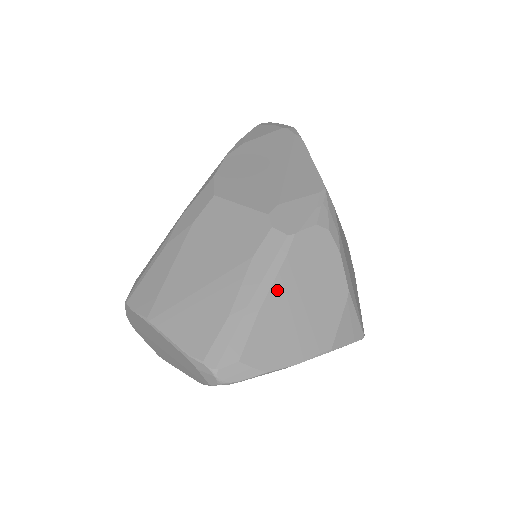
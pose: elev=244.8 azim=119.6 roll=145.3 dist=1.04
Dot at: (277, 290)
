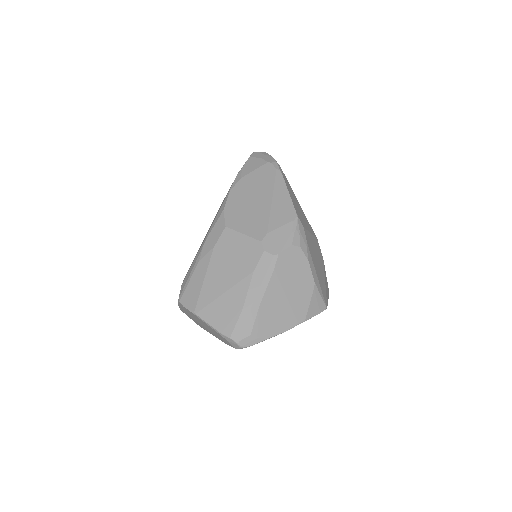
Dot at: (270, 291)
